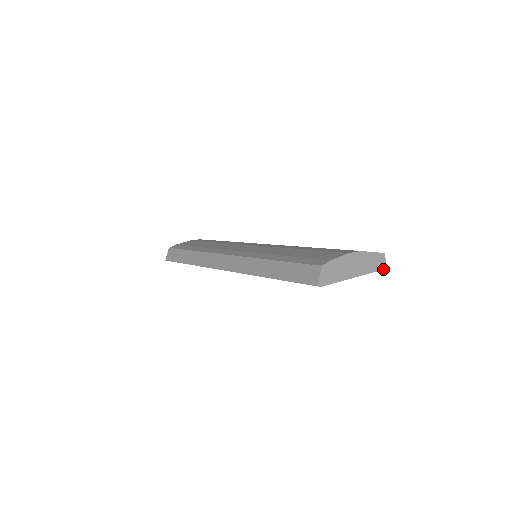
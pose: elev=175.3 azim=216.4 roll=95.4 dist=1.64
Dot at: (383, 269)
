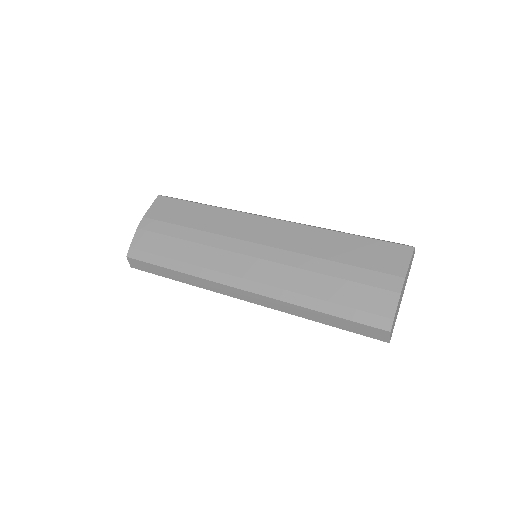
Dot at: (413, 257)
